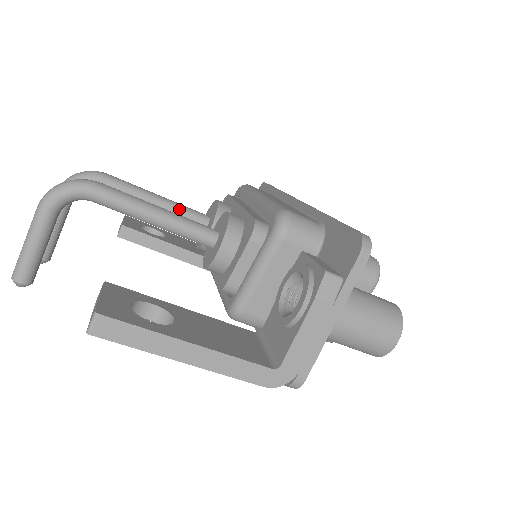
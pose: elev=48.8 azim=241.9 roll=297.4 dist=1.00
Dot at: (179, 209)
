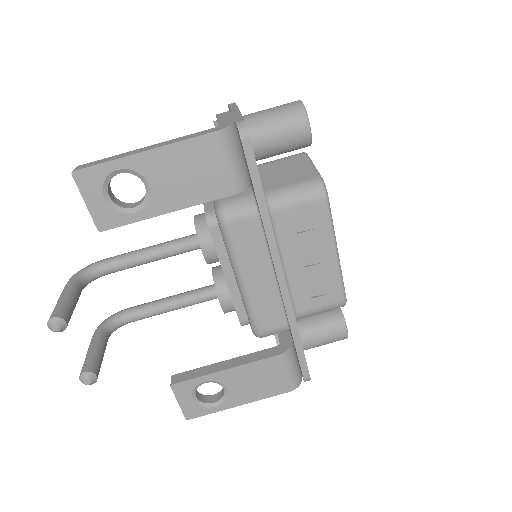
Dot at: (189, 291)
